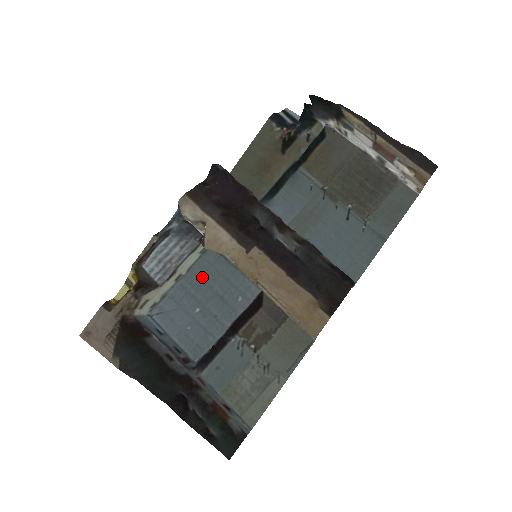
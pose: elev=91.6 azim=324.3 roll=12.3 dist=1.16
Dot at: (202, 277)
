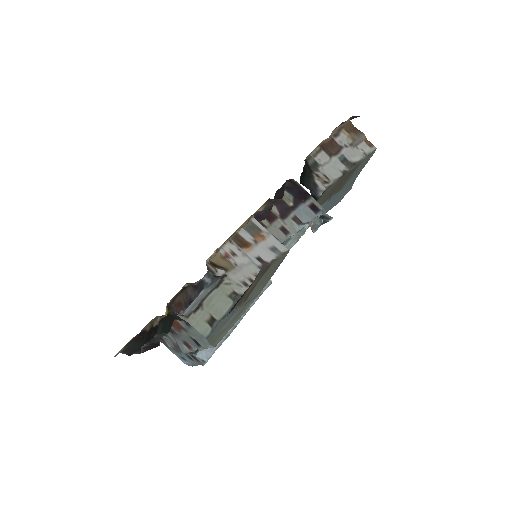
Dot at: occluded
